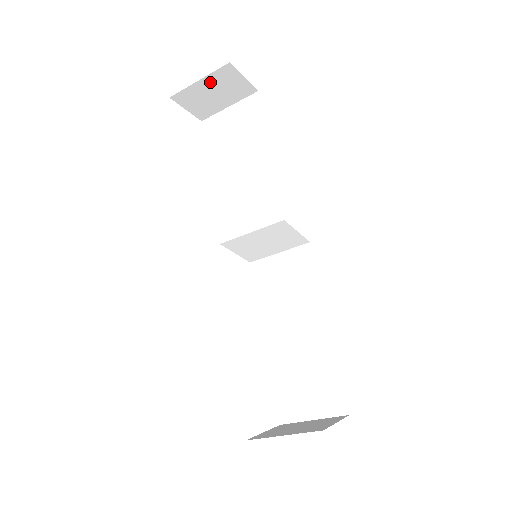
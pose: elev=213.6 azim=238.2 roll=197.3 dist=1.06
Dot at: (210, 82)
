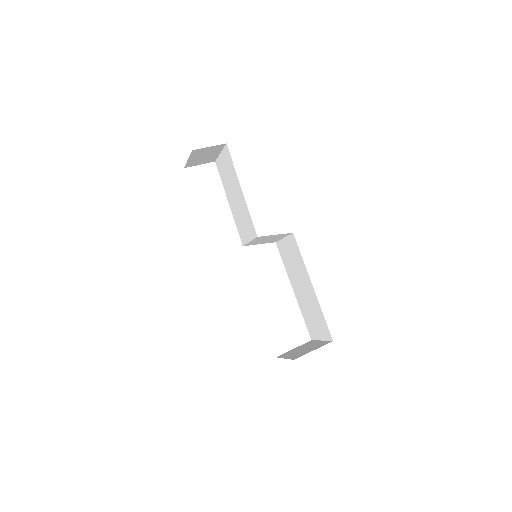
Dot at: (195, 156)
